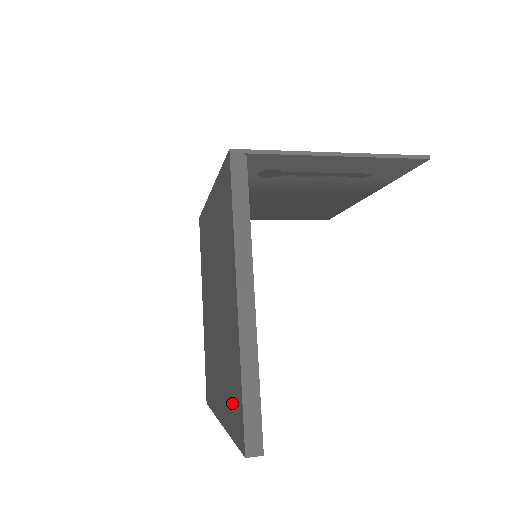
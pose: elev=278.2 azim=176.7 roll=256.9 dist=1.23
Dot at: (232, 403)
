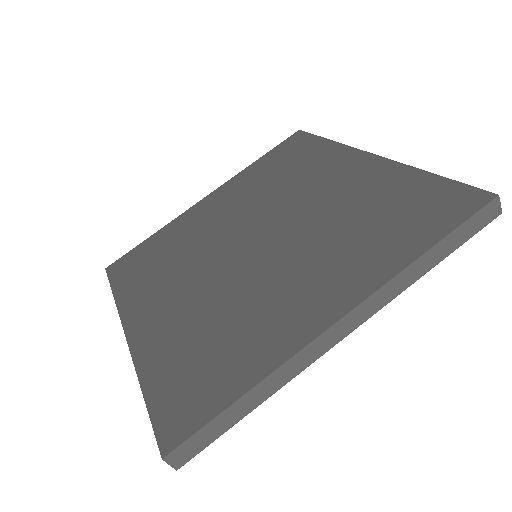
Dot at: (403, 221)
